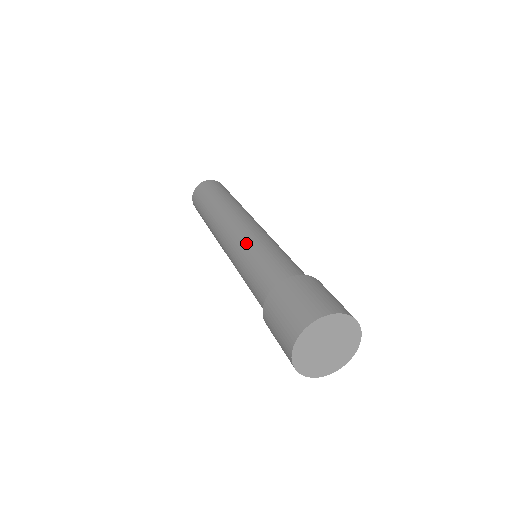
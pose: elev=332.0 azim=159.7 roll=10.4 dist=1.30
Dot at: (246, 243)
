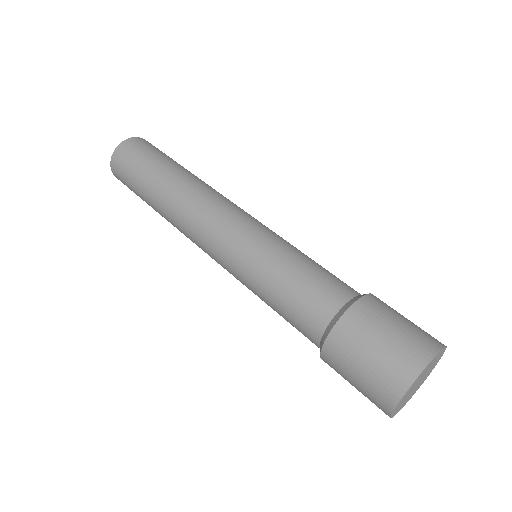
Dot at: (252, 250)
